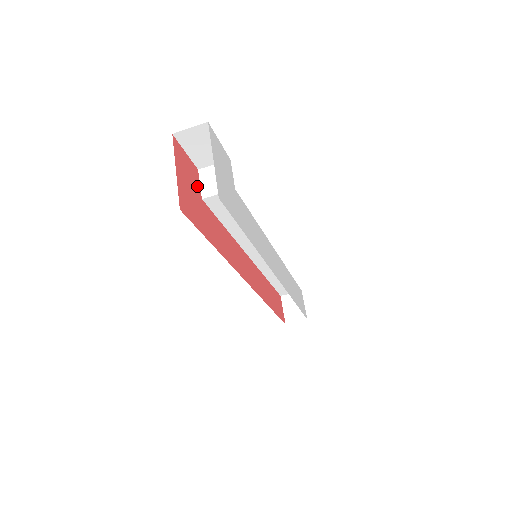
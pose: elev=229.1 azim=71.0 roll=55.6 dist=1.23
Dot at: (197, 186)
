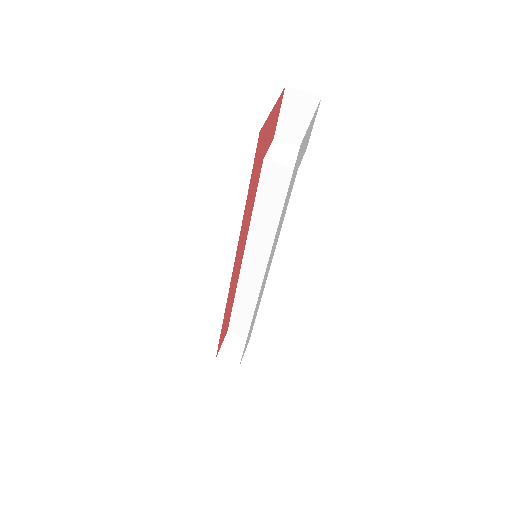
Dot at: (268, 145)
